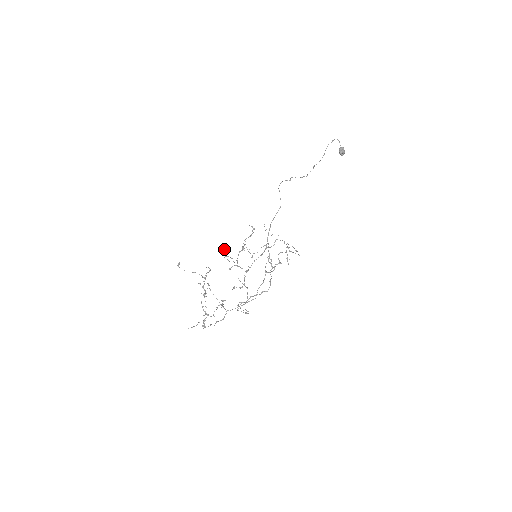
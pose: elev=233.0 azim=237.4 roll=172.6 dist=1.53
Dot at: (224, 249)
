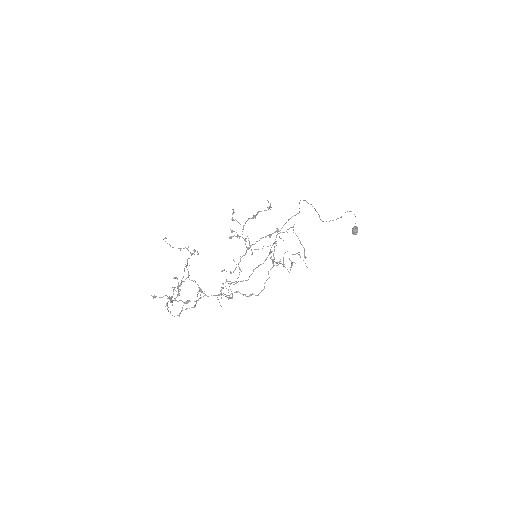
Dot at: occluded
